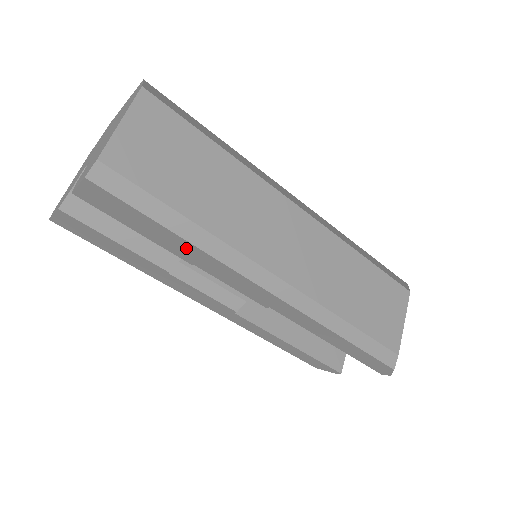
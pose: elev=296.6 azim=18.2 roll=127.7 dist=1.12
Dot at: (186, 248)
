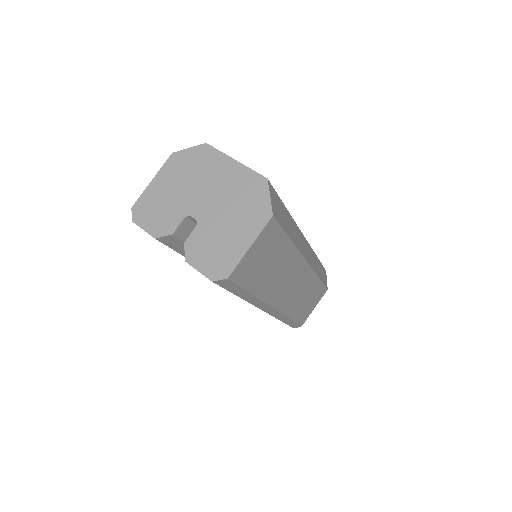
Dot at: occluded
